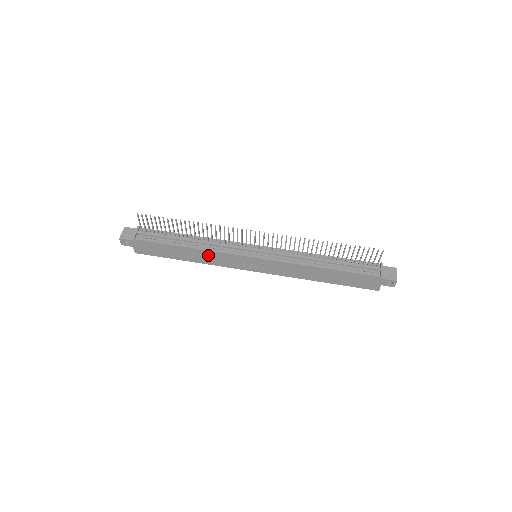
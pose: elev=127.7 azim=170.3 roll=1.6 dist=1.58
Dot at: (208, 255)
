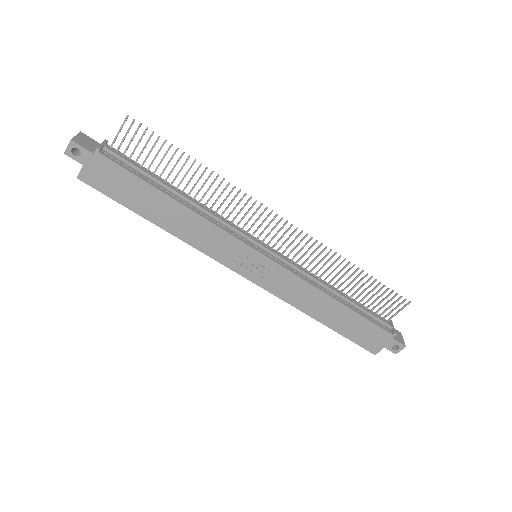
Dot at: (198, 226)
